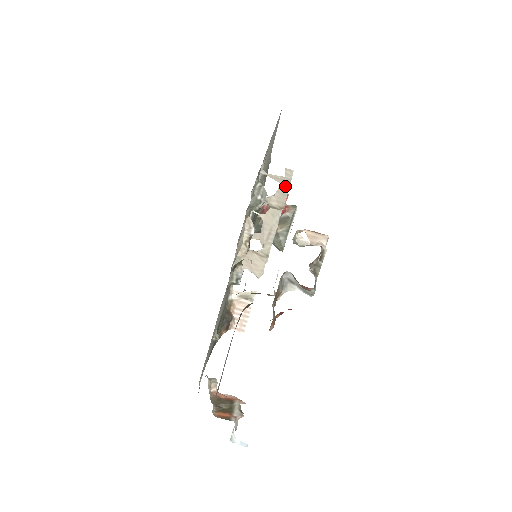
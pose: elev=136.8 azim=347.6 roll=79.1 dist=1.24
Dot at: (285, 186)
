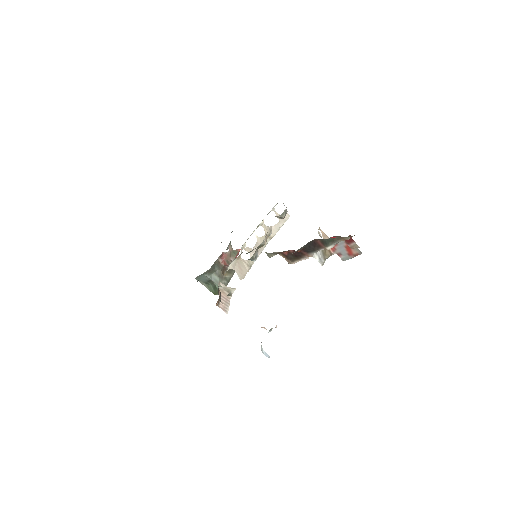
Dot at: (281, 224)
